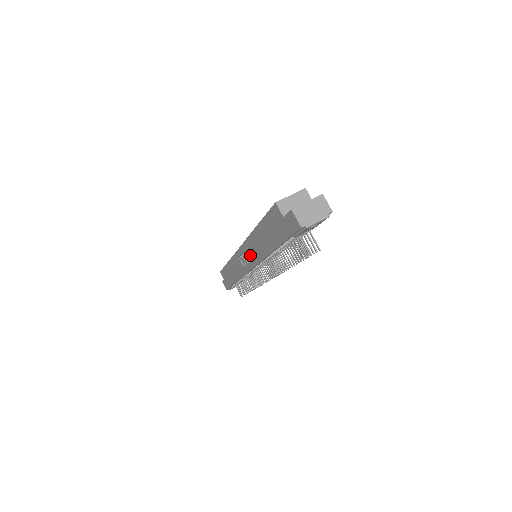
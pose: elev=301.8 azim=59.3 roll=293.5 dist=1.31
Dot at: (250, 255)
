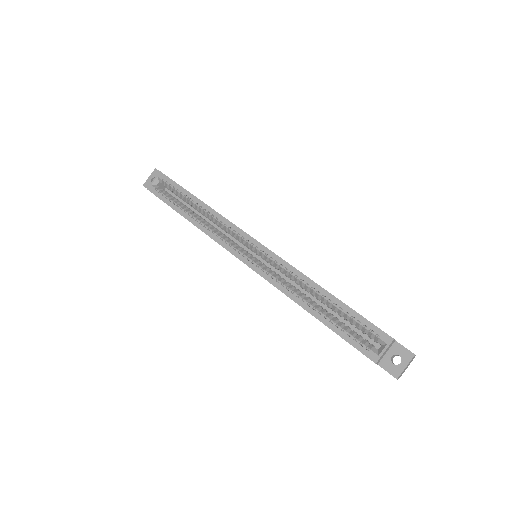
Dot at: occluded
